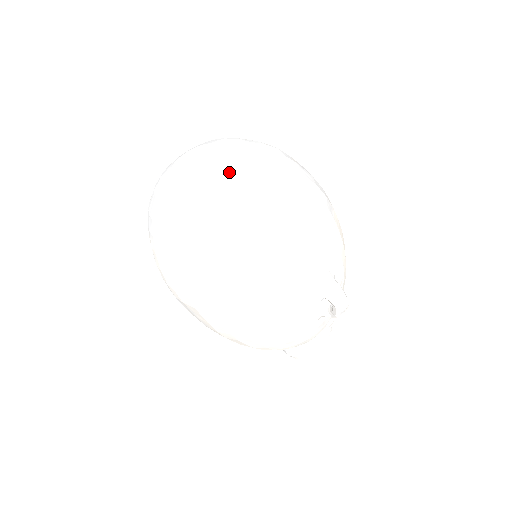
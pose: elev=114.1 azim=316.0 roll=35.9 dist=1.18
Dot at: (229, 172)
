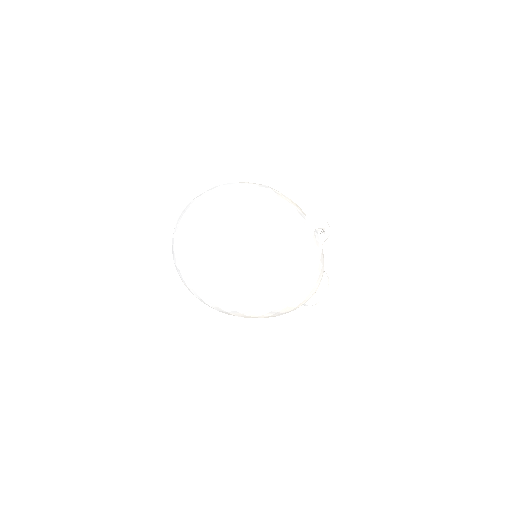
Dot at: (222, 203)
